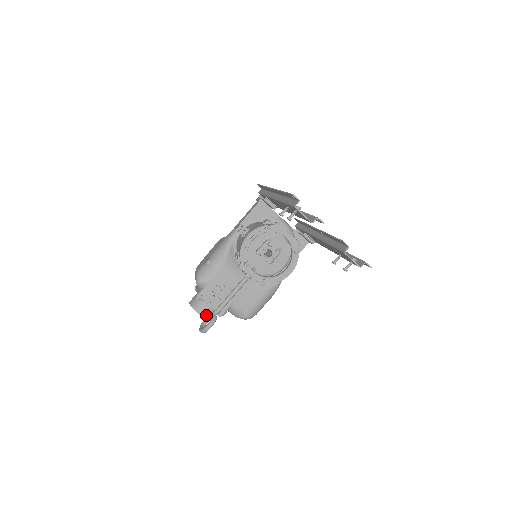
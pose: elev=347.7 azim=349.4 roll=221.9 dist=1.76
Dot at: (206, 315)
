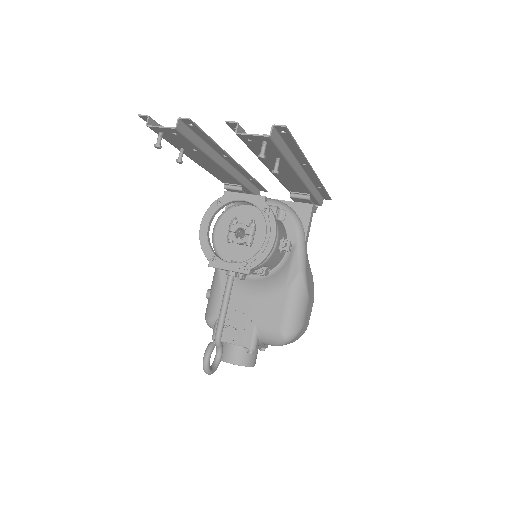
Dot at: (235, 359)
